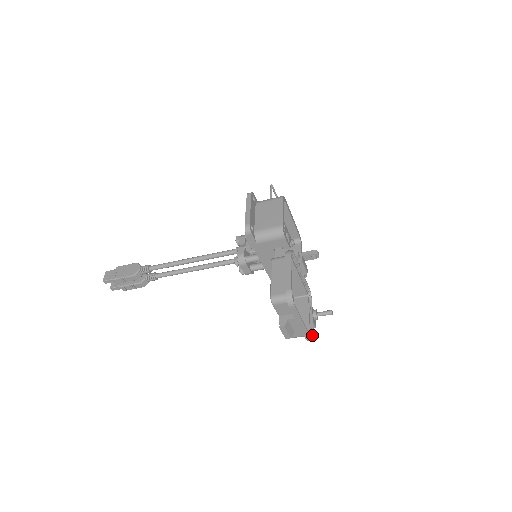
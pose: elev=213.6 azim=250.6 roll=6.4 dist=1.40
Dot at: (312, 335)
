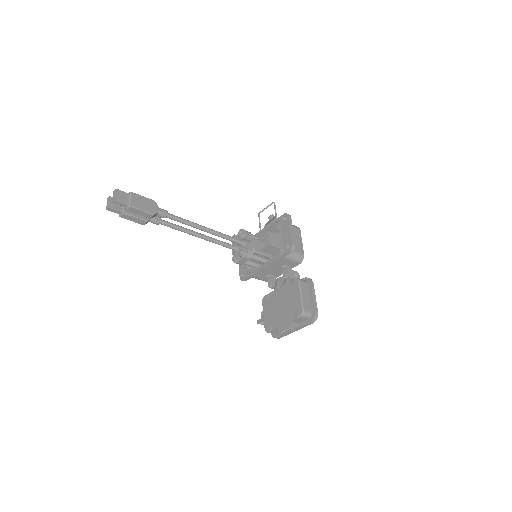
Dot at: occluded
